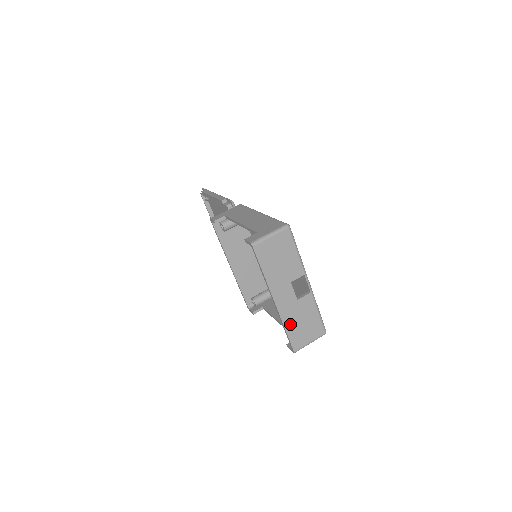
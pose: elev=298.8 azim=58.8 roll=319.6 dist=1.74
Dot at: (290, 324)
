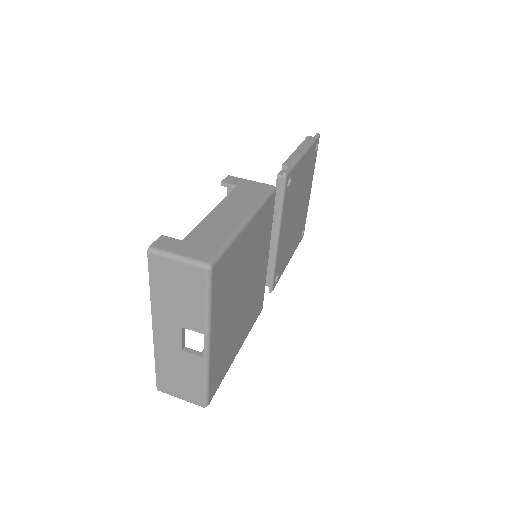
Dot at: (163, 363)
